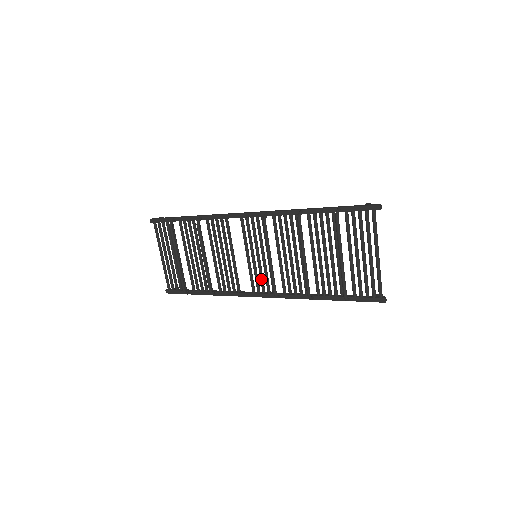
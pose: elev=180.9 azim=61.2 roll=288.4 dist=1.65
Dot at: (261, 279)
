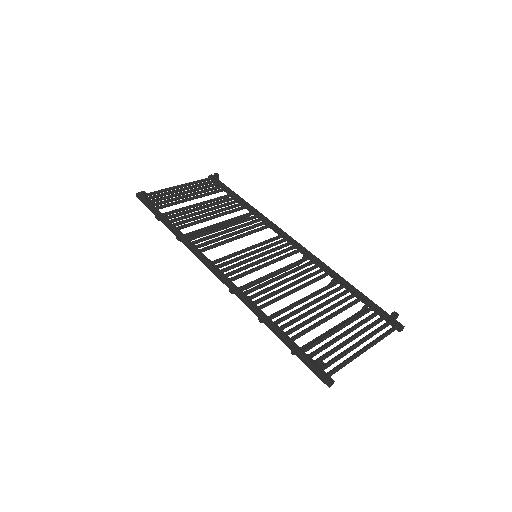
Dot at: (278, 249)
